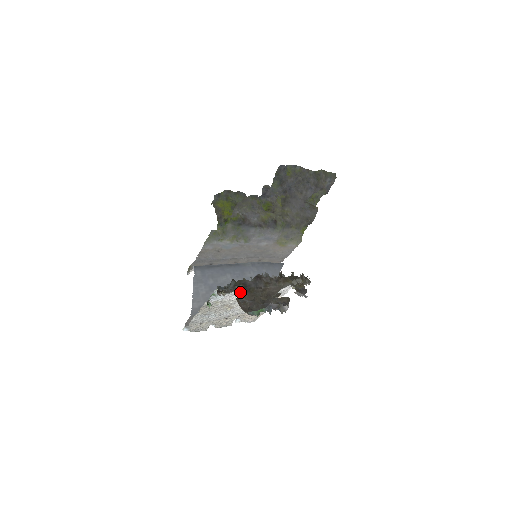
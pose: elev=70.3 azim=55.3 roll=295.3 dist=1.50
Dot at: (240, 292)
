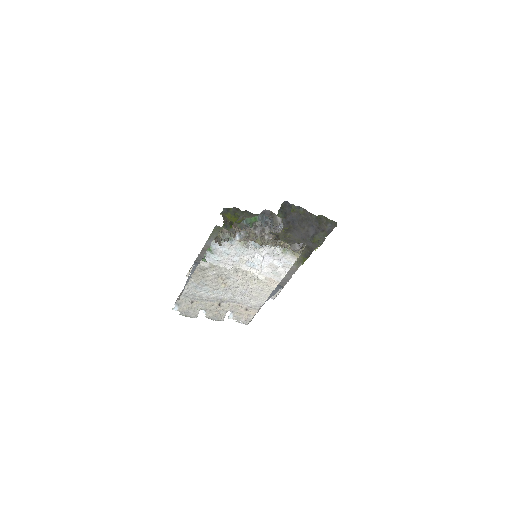
Dot at: occluded
